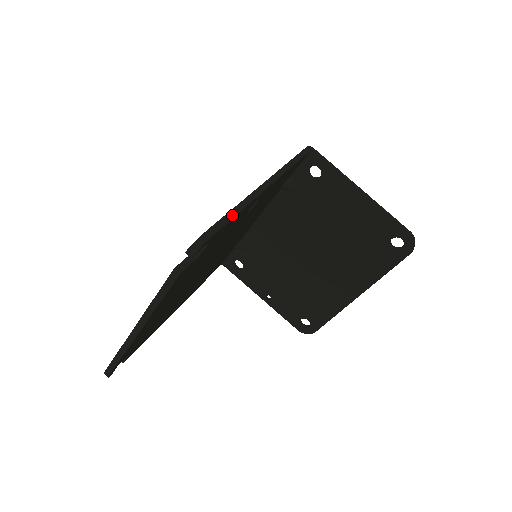
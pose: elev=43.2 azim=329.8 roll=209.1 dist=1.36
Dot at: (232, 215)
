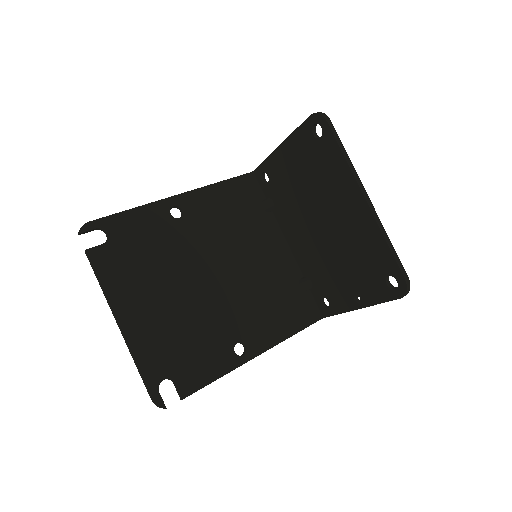
Dot at: (123, 212)
